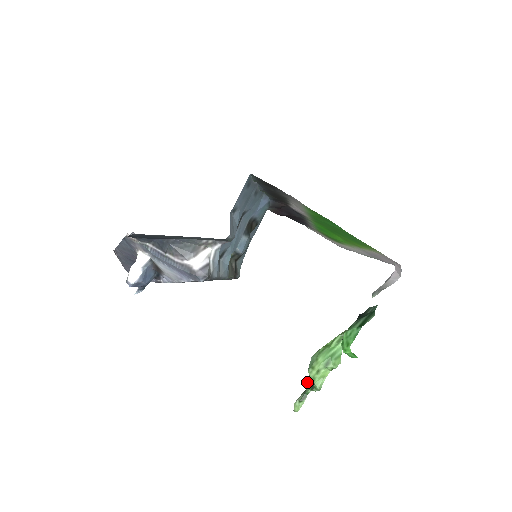
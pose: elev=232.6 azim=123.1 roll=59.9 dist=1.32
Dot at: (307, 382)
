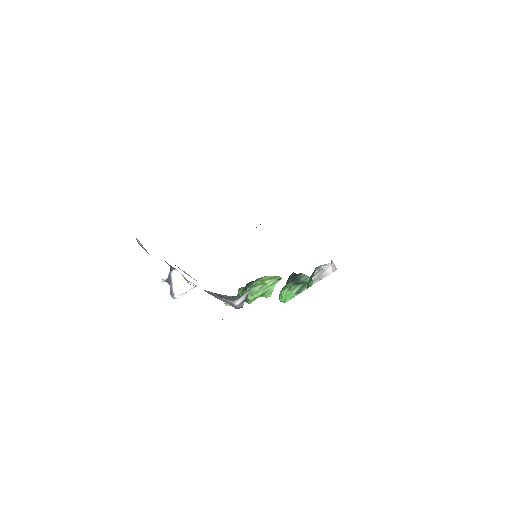
Dot at: (240, 293)
